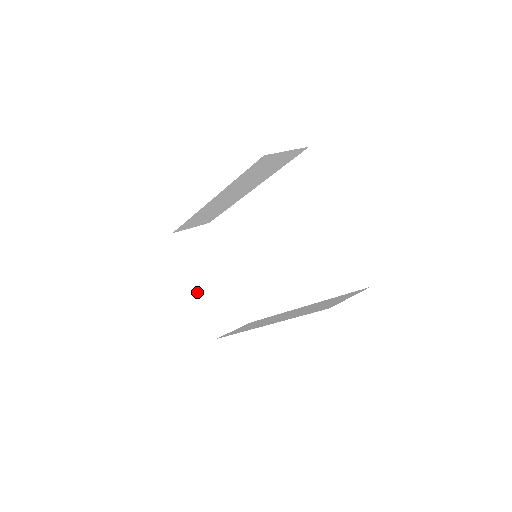
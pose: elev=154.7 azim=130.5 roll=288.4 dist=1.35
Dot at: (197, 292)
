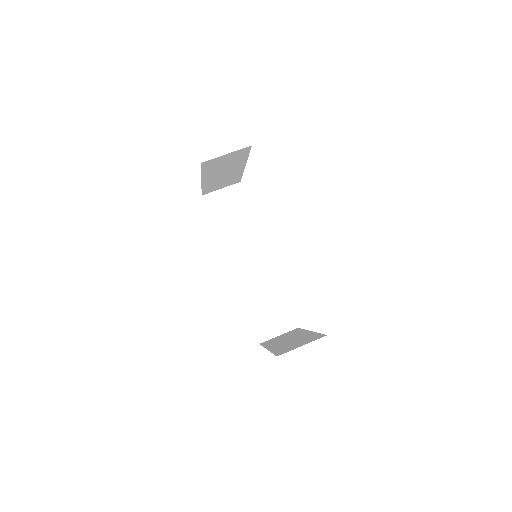
Dot at: (203, 183)
